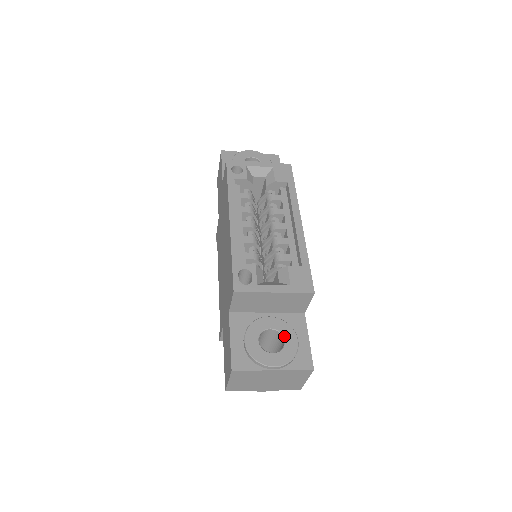
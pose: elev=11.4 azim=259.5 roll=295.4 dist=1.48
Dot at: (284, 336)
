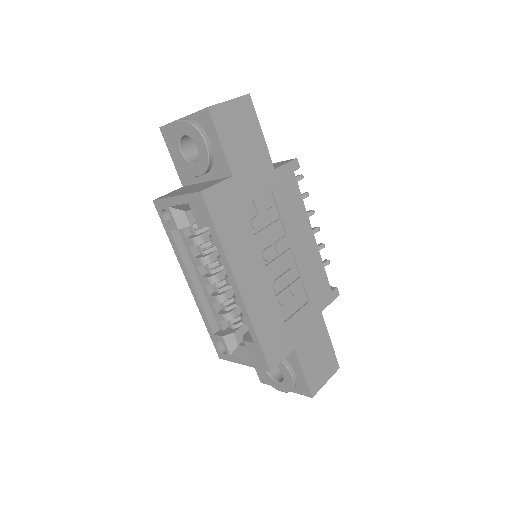
Dot at: (281, 371)
